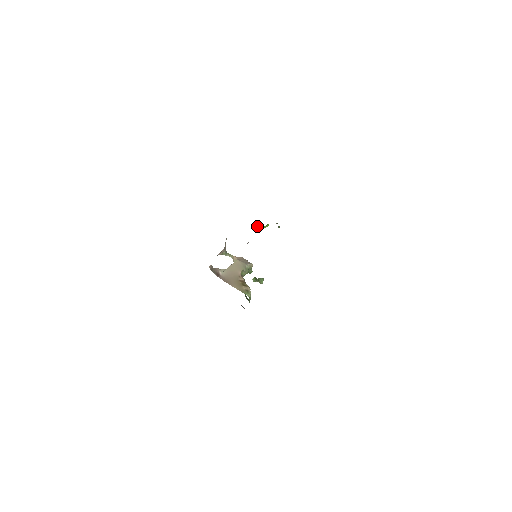
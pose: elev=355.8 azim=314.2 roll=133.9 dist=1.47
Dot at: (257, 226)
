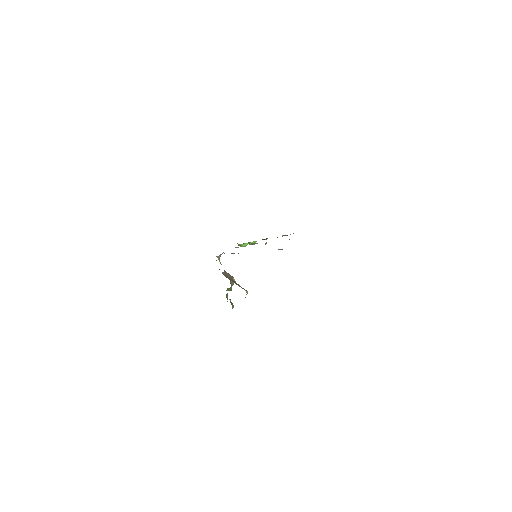
Dot at: (245, 245)
